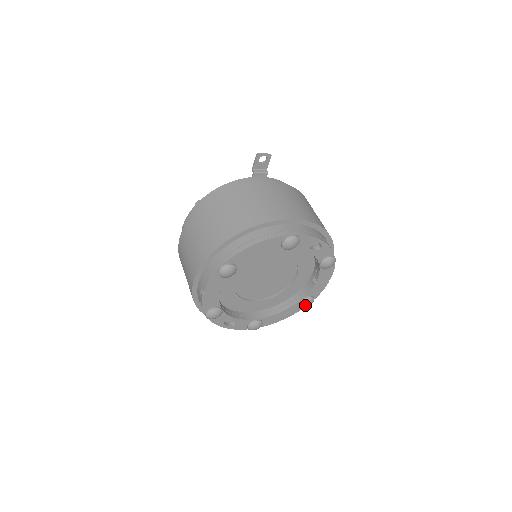
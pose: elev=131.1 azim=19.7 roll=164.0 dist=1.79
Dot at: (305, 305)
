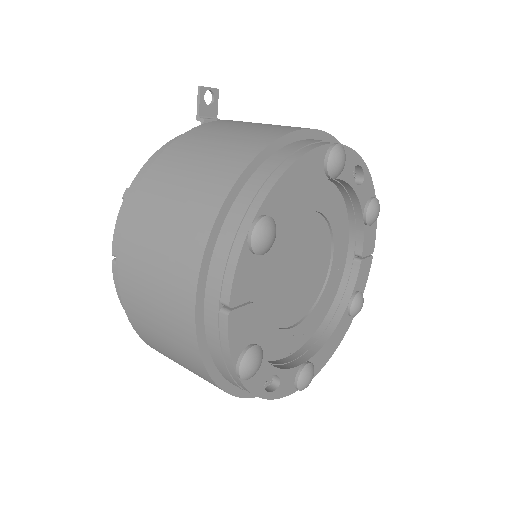
Dot at: (357, 309)
